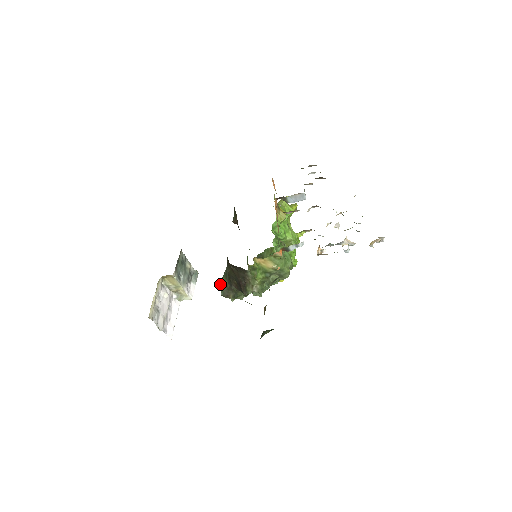
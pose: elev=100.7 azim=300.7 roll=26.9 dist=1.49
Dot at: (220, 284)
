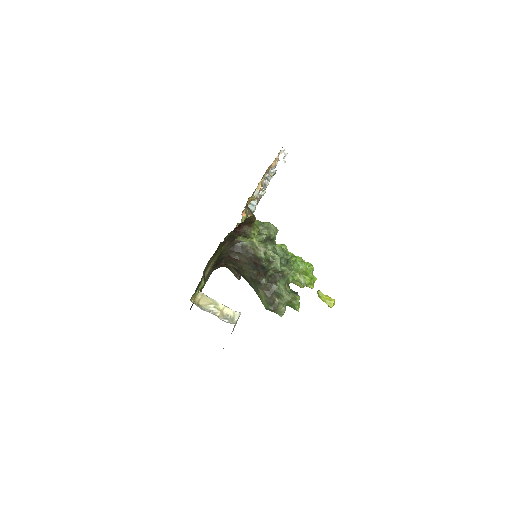
Dot at: occluded
